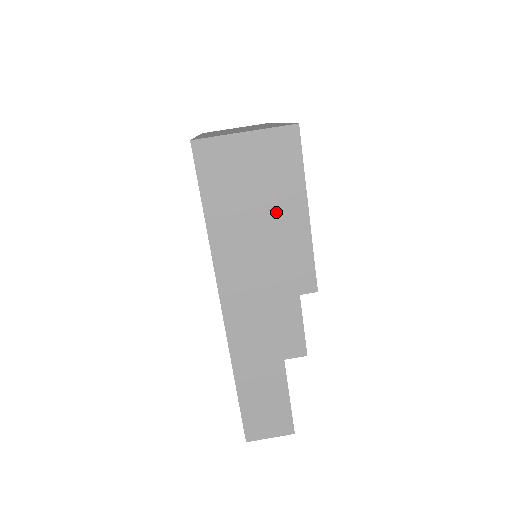
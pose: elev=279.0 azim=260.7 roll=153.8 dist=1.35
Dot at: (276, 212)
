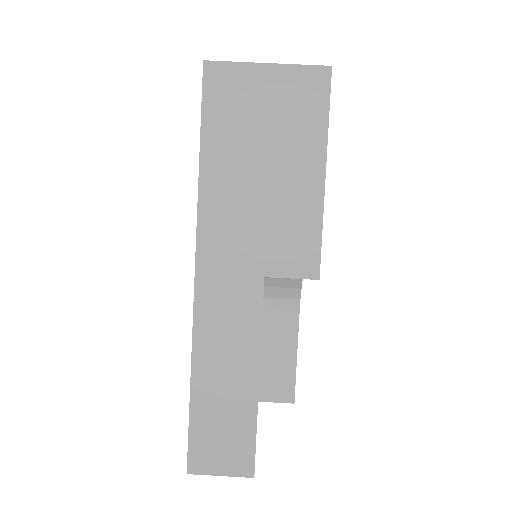
Dot at: (286, 166)
